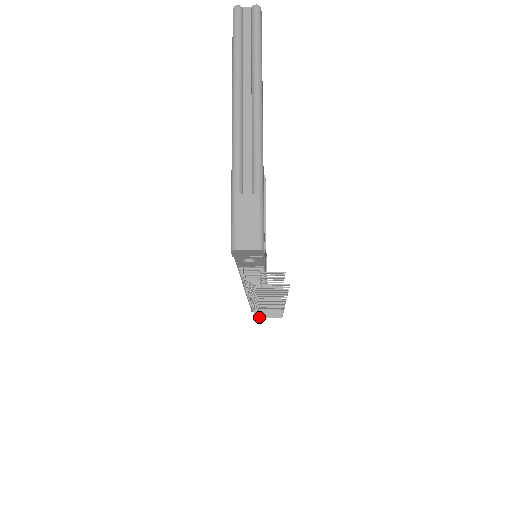
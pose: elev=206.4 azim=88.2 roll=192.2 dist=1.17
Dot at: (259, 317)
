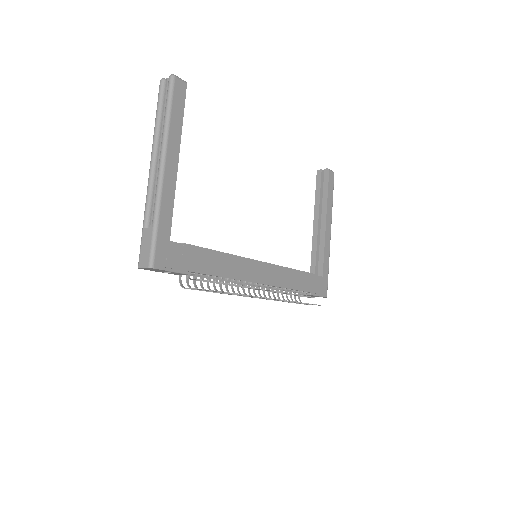
Dot at: occluded
